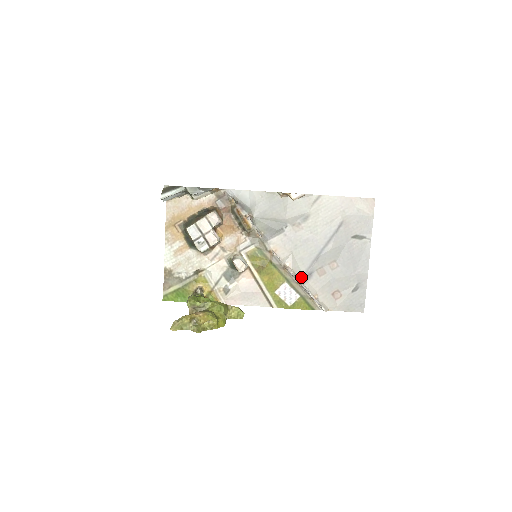
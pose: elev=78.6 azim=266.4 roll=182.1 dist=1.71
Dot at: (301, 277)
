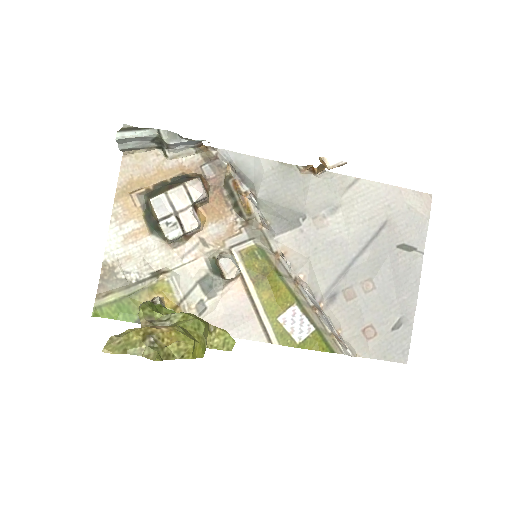
Dot at: (319, 299)
